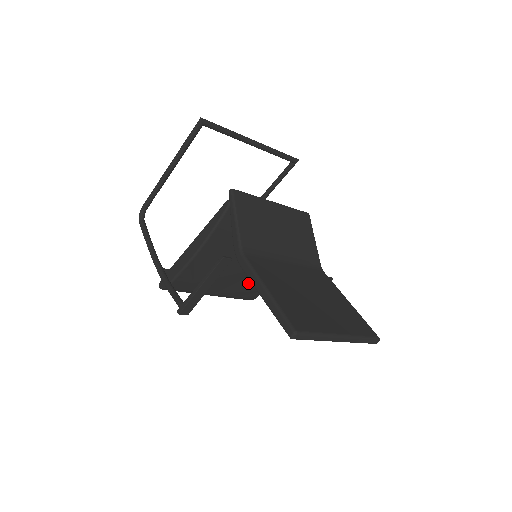
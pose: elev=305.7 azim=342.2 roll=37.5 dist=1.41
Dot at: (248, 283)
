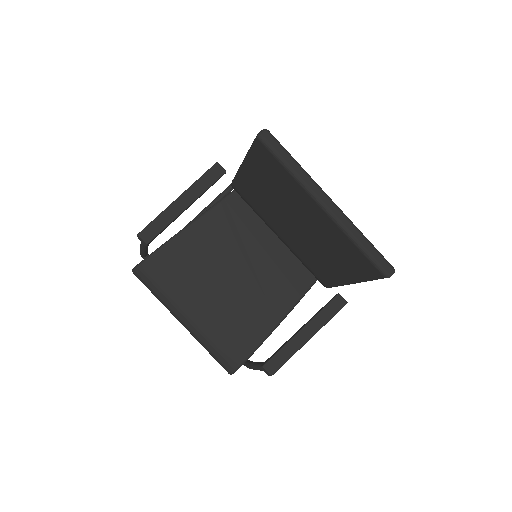
Dot at: (236, 322)
